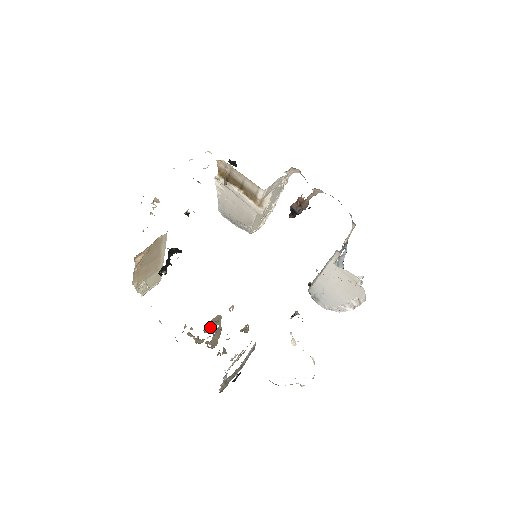
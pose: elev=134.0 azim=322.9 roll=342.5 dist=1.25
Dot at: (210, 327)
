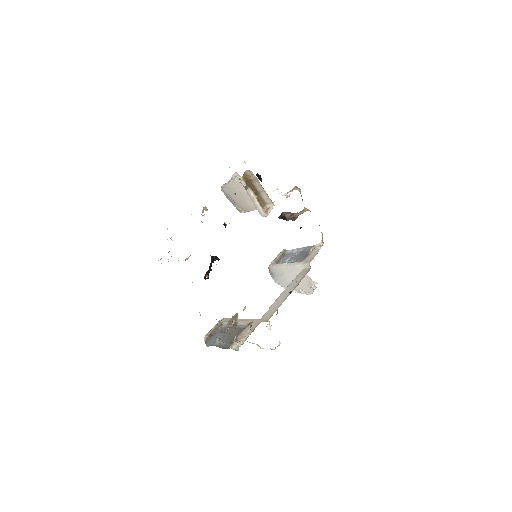
Dot at: (231, 321)
